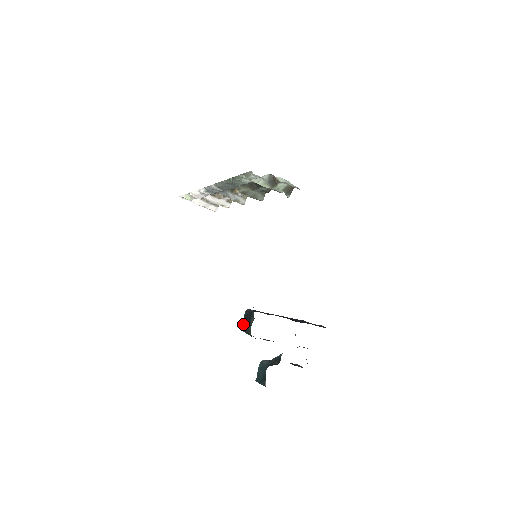
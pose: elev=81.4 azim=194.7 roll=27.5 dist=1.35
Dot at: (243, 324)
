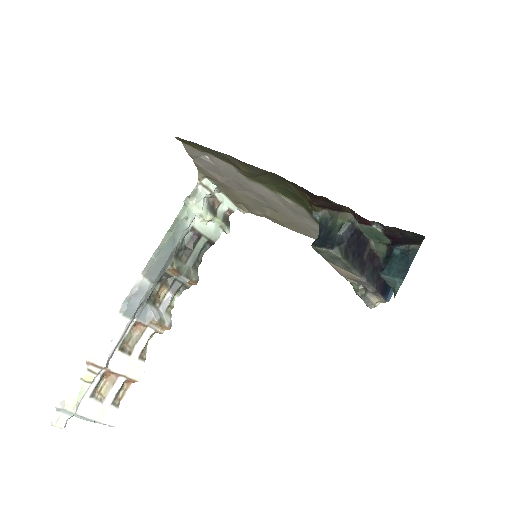
Dot at: (326, 244)
